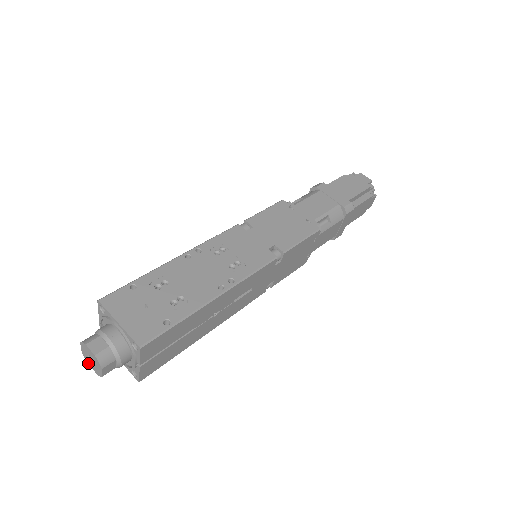
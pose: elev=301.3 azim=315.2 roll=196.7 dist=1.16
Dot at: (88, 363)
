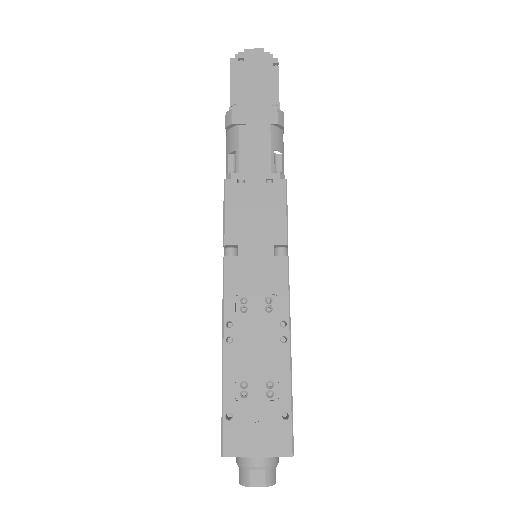
Dot at: occluded
